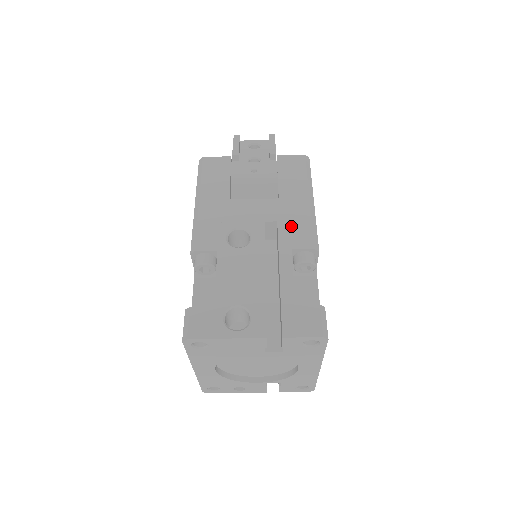
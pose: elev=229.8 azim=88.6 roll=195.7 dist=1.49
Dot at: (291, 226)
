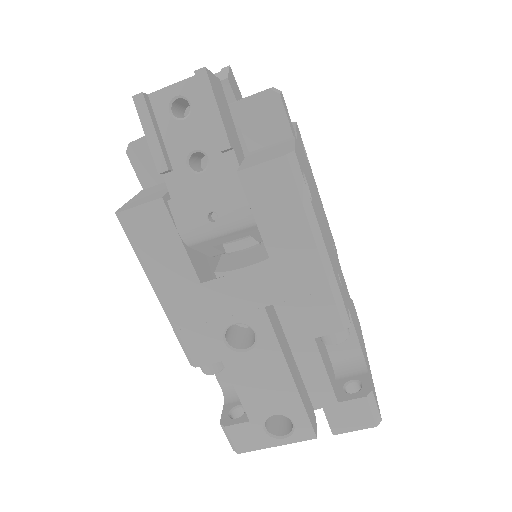
Dot at: (304, 305)
